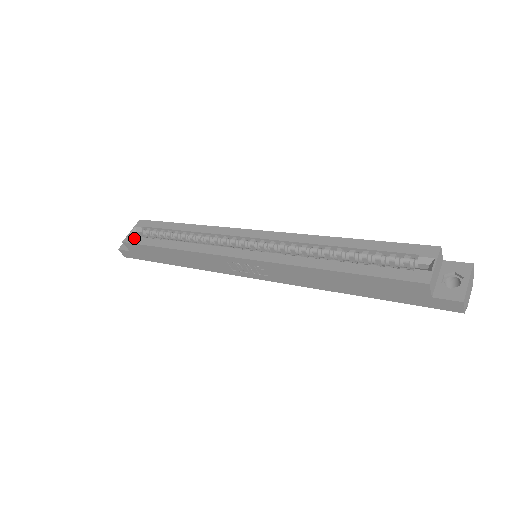
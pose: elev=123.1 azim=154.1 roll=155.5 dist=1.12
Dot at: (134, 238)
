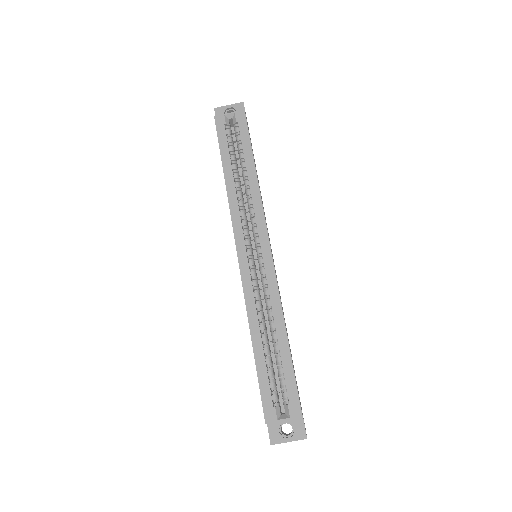
Dot at: (222, 126)
